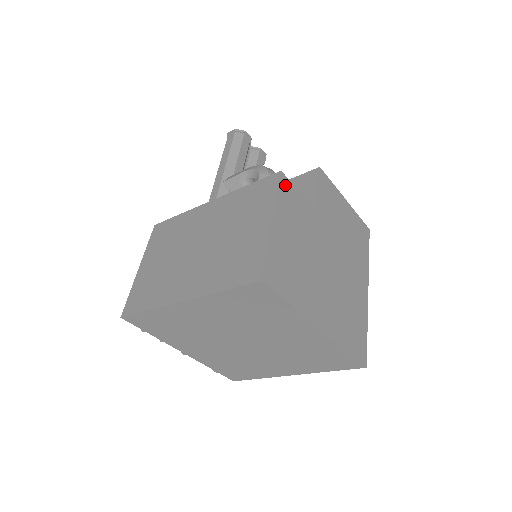
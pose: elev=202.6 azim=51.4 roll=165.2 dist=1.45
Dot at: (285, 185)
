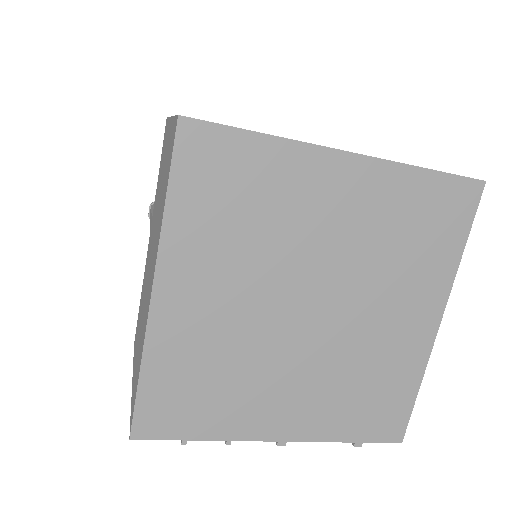
Dot at: occluded
